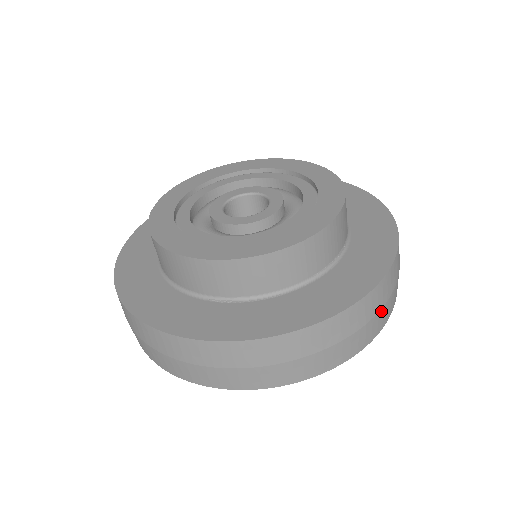
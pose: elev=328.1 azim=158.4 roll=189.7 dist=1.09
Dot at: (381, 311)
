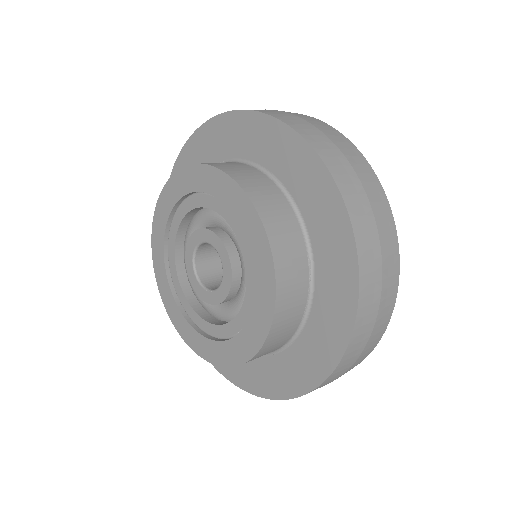
Dot at: (381, 304)
